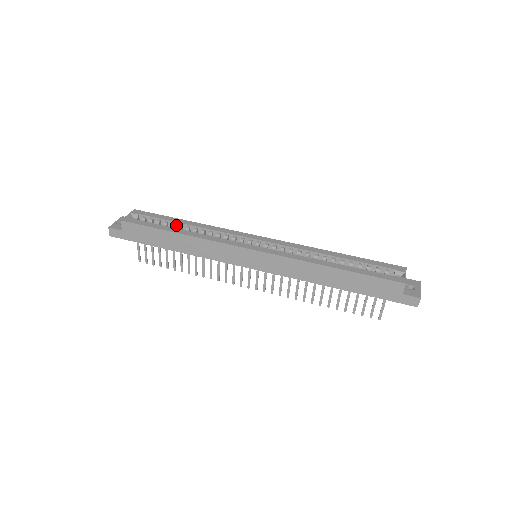
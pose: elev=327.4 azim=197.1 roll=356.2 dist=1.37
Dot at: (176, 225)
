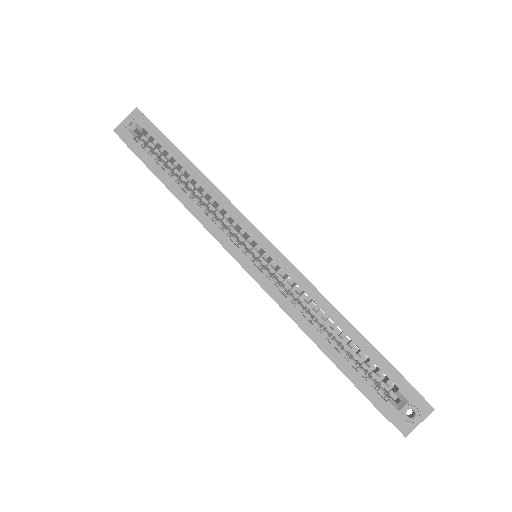
Dot at: (180, 165)
